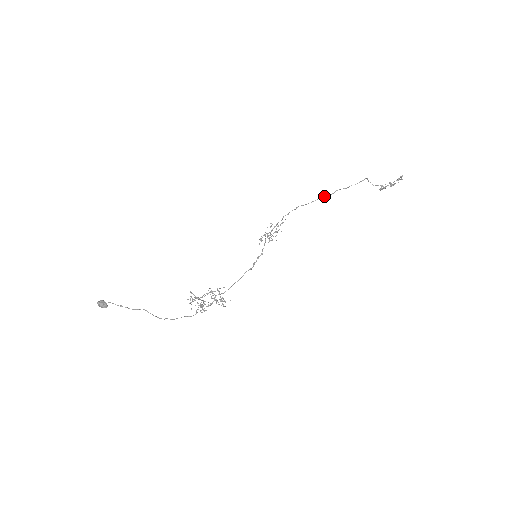
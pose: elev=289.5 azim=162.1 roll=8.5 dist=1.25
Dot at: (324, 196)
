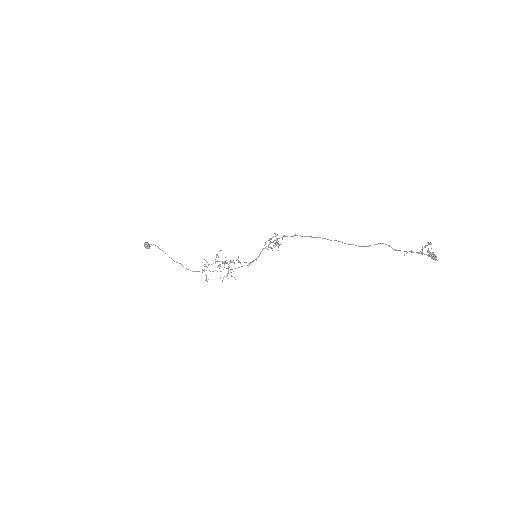
Dot at: (323, 238)
